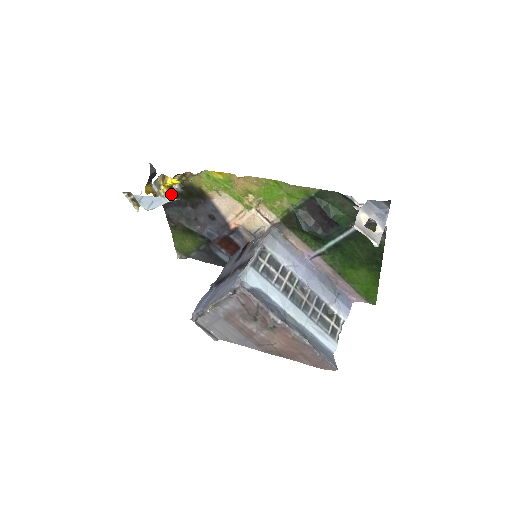
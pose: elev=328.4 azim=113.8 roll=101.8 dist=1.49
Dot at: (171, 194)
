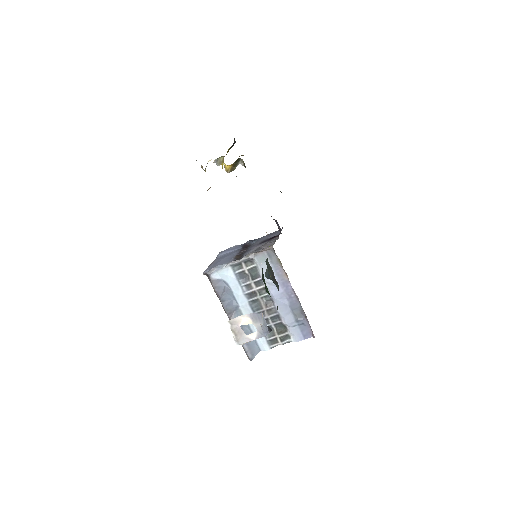
Dot at: (234, 169)
